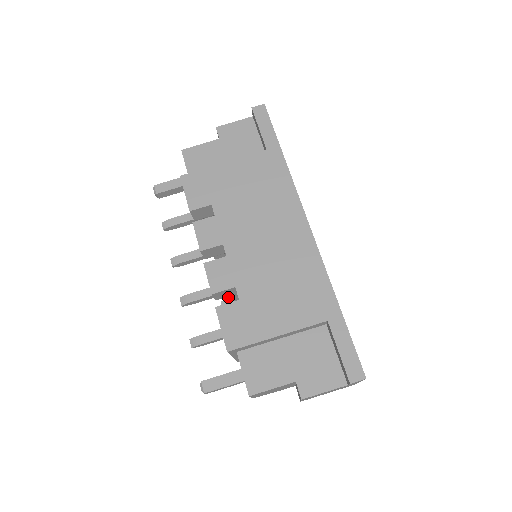
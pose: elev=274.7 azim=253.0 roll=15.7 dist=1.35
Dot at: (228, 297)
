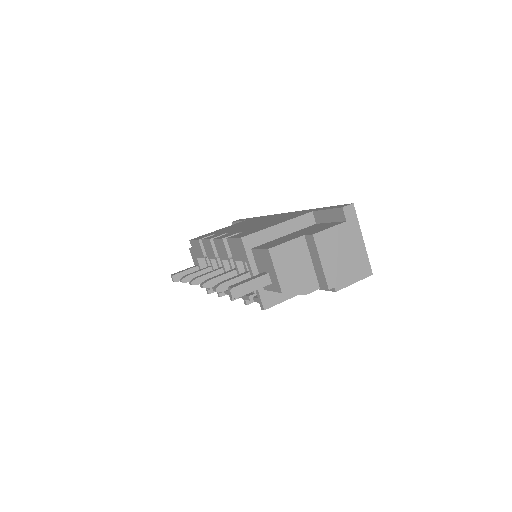
Dot at: (240, 268)
